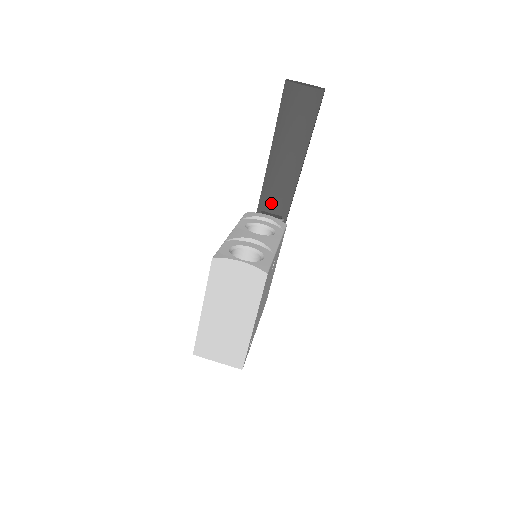
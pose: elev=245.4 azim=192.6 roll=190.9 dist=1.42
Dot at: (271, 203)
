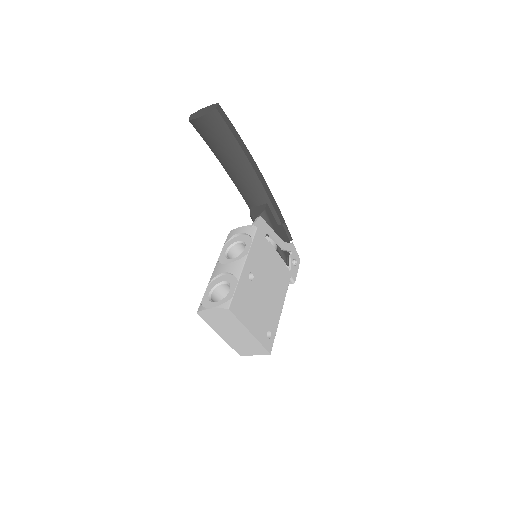
Dot at: (252, 199)
